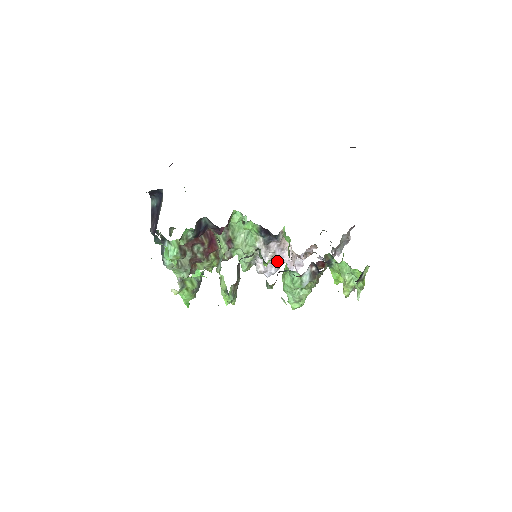
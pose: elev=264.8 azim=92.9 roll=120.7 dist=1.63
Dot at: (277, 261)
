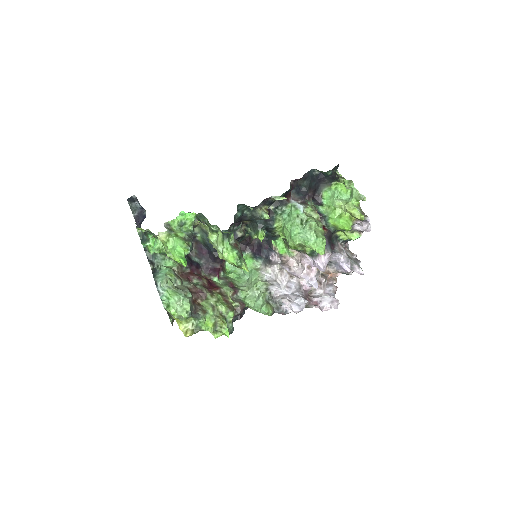
Dot at: (292, 278)
